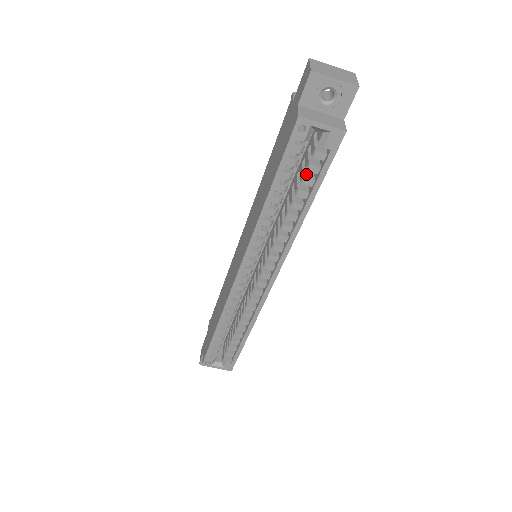
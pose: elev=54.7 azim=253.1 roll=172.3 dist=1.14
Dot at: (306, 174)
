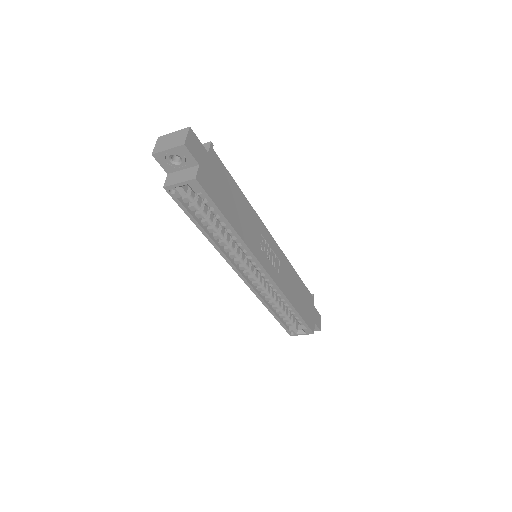
Dot at: (212, 207)
